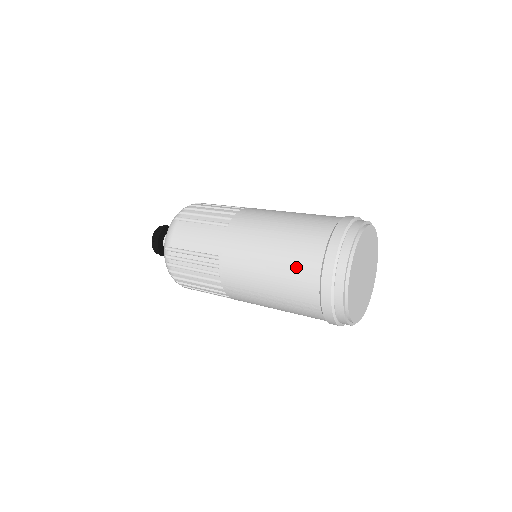
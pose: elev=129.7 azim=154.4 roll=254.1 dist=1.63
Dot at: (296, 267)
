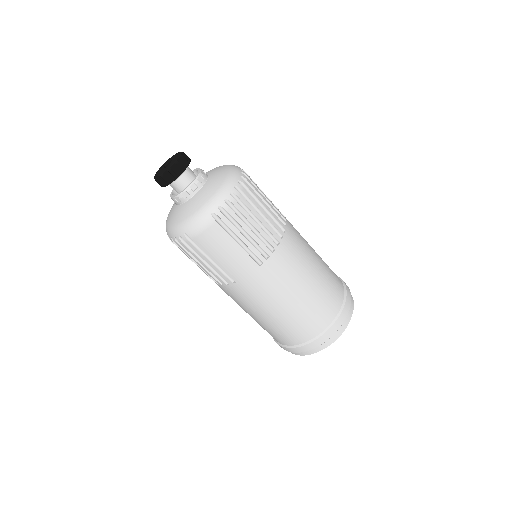
Dot at: (288, 331)
